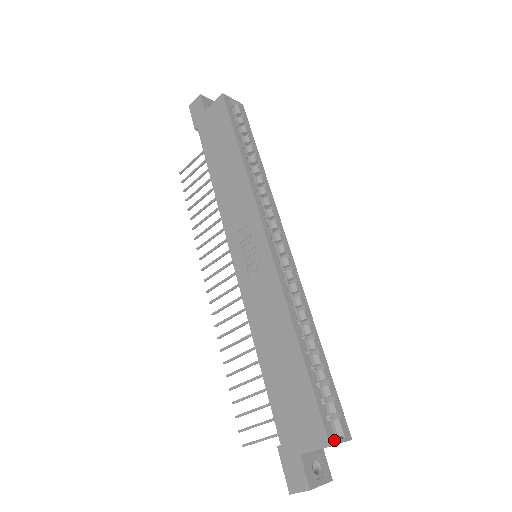
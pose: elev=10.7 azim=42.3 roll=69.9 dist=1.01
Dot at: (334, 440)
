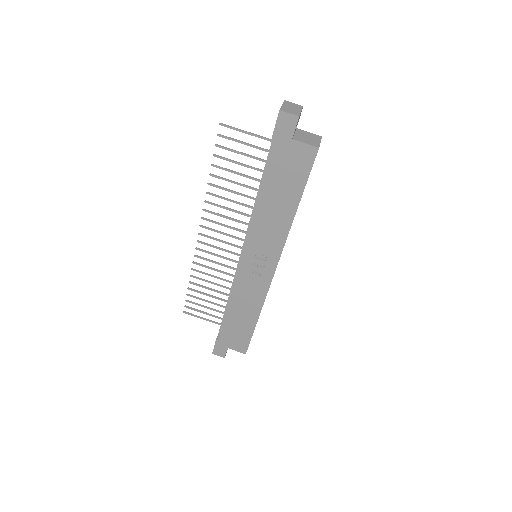
Dot at: occluded
